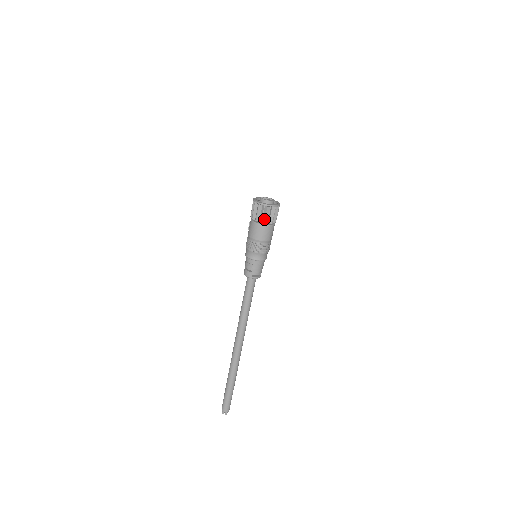
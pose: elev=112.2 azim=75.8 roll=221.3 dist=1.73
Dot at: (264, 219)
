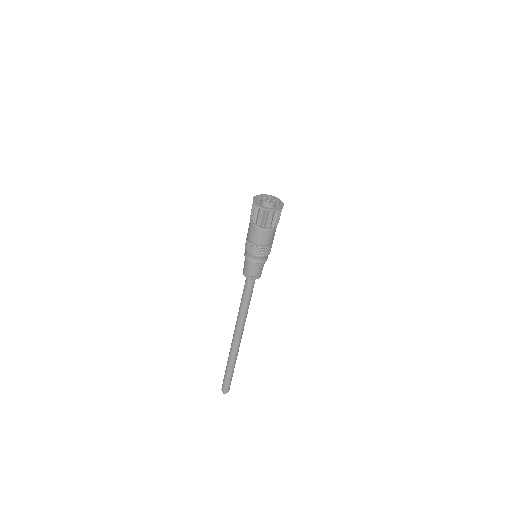
Dot at: (256, 219)
